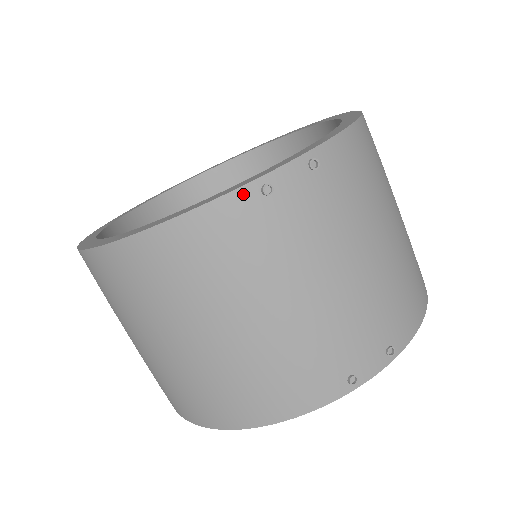
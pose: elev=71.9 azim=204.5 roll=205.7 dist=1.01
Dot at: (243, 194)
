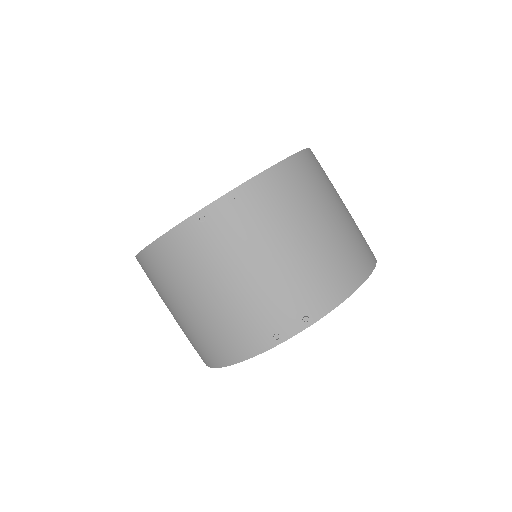
Dot at: (189, 223)
